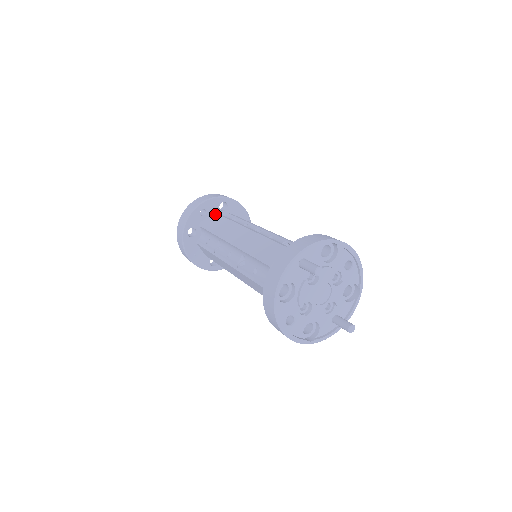
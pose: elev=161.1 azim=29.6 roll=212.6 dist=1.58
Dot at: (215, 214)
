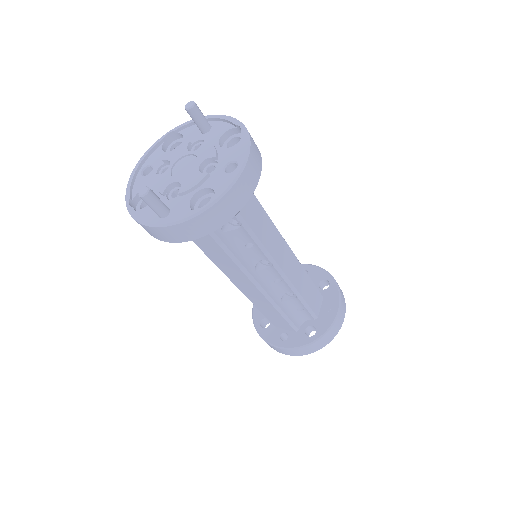
Dot at: occluded
